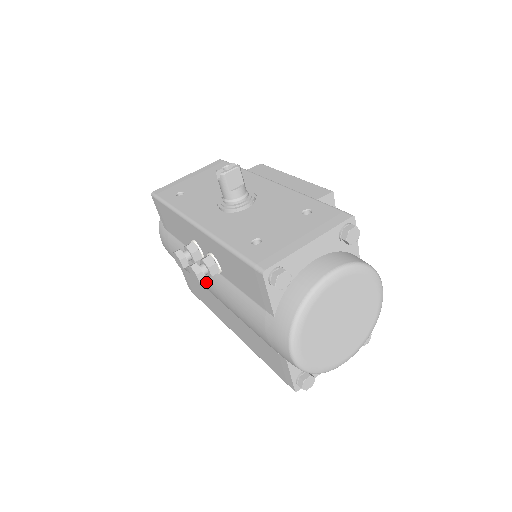
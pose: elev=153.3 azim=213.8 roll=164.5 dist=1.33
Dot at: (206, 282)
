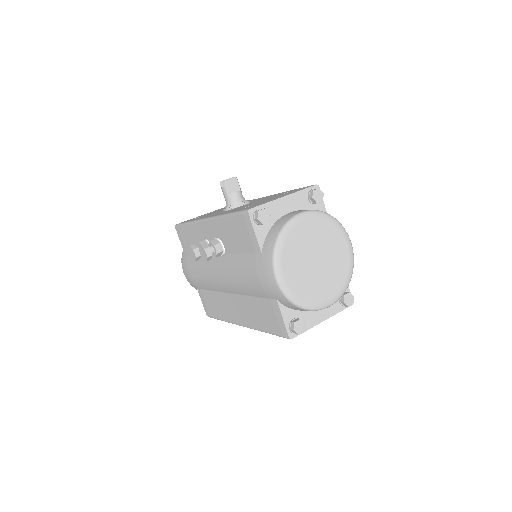
Dot at: (215, 274)
